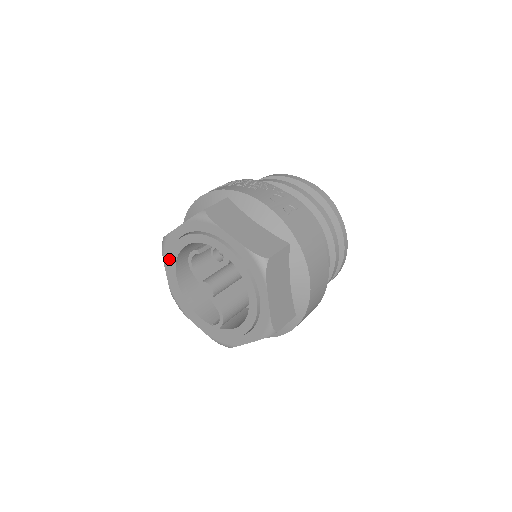
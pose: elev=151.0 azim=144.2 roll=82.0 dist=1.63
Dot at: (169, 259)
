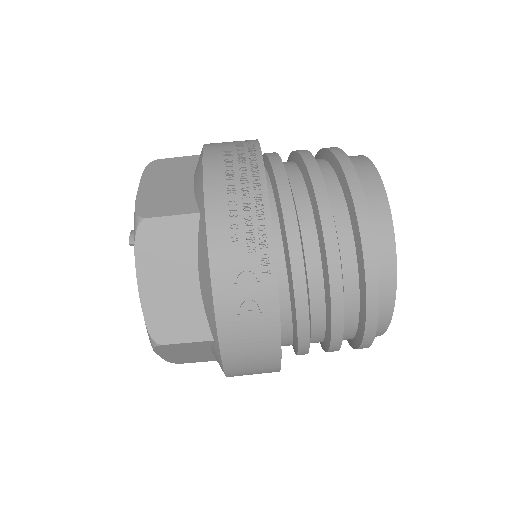
Dot at: occluded
